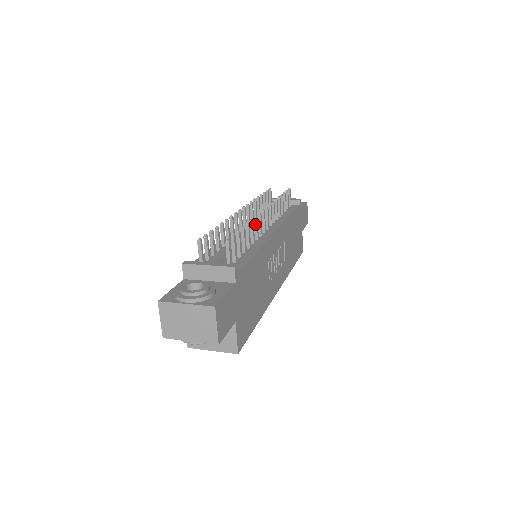
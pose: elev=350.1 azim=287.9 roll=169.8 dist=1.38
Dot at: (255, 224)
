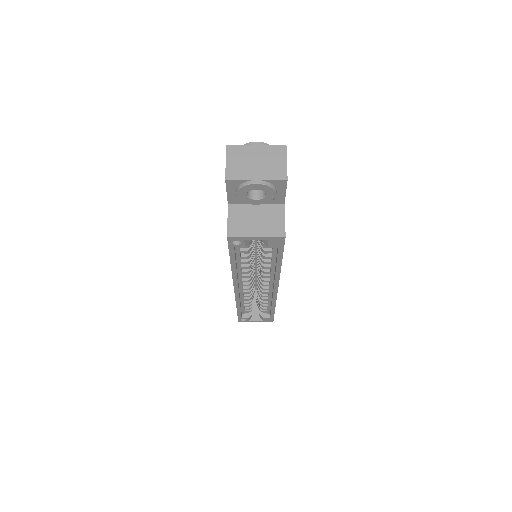
Dot at: occluded
